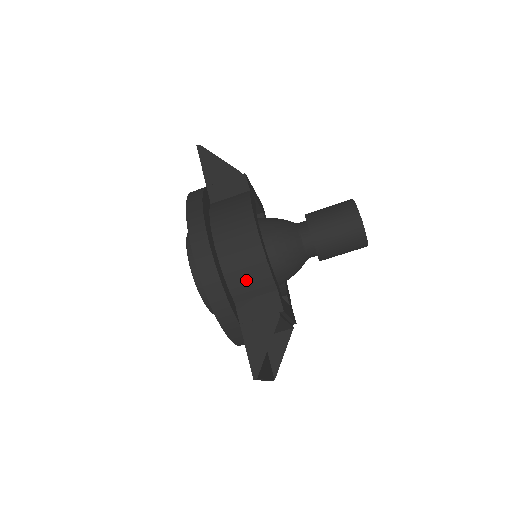
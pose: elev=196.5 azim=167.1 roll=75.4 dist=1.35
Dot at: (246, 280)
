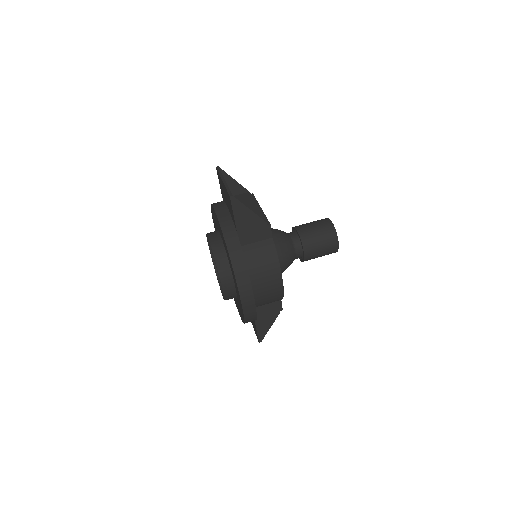
Dot at: (266, 303)
